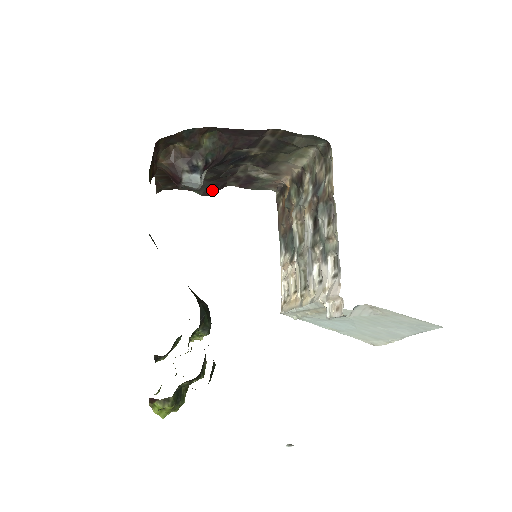
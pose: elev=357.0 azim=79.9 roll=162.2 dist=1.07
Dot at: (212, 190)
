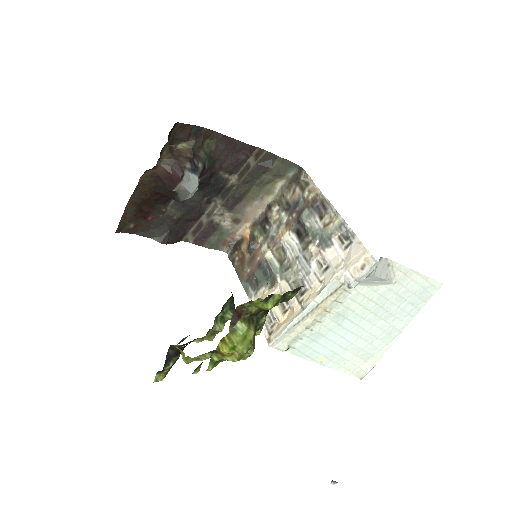
Dot at: (172, 238)
